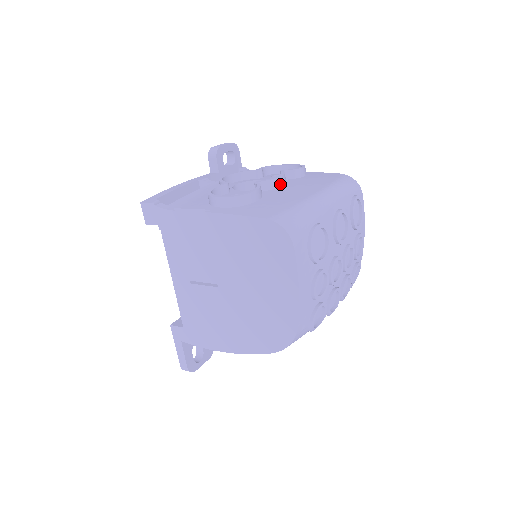
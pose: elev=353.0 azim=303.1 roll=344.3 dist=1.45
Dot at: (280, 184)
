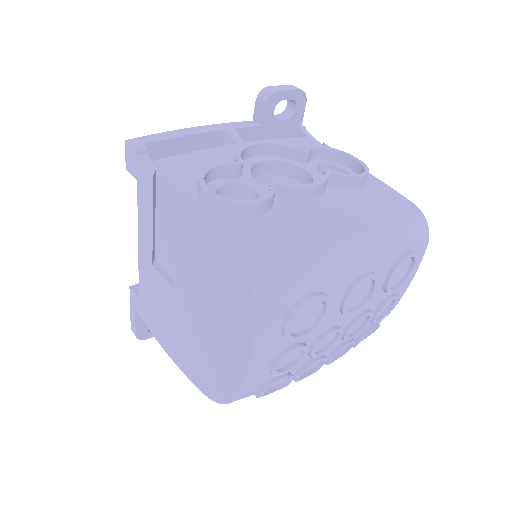
Dot at: (310, 195)
